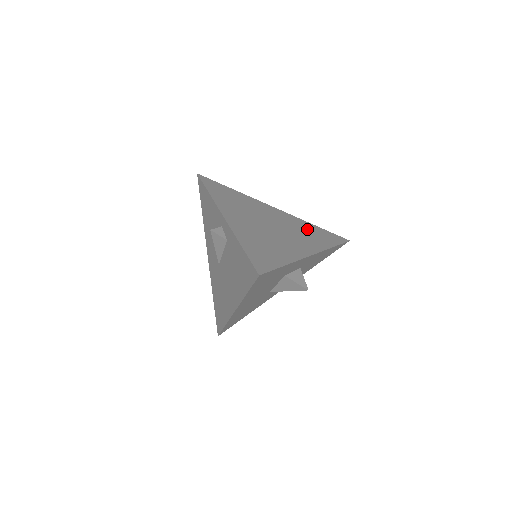
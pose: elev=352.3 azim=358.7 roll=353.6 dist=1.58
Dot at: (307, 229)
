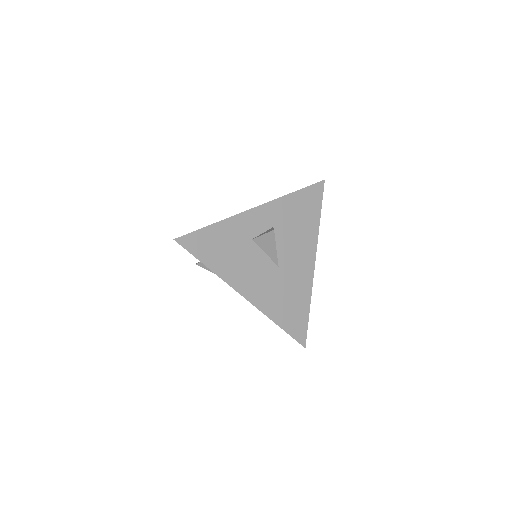
Dot at: occluded
